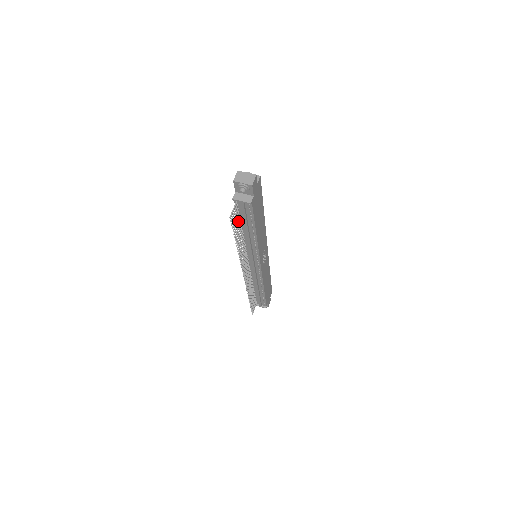
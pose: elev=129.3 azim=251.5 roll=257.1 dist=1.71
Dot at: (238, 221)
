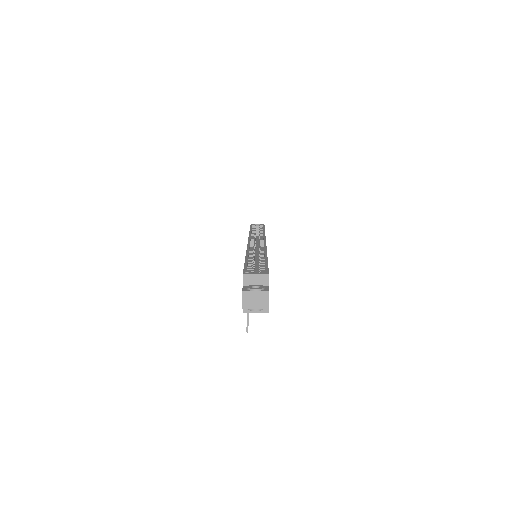
Dot at: occluded
